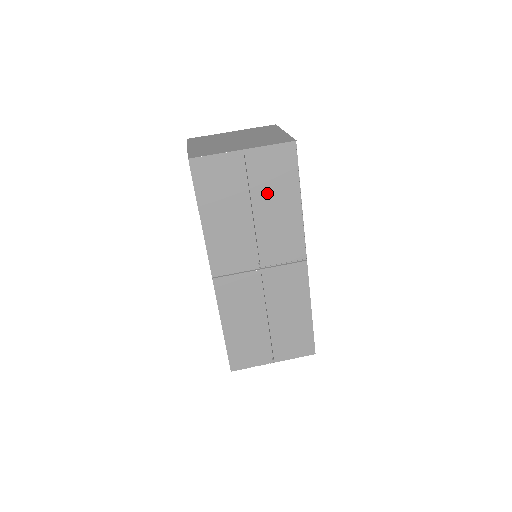
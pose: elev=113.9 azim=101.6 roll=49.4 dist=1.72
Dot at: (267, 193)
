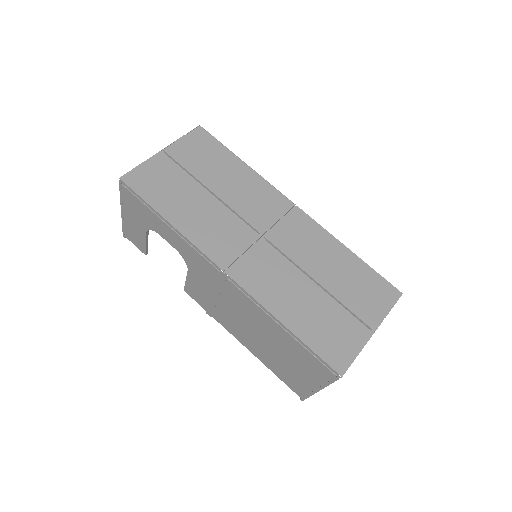
Dot at: (210, 171)
